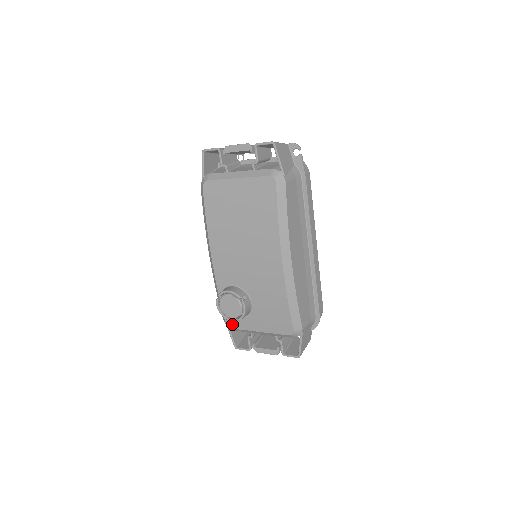
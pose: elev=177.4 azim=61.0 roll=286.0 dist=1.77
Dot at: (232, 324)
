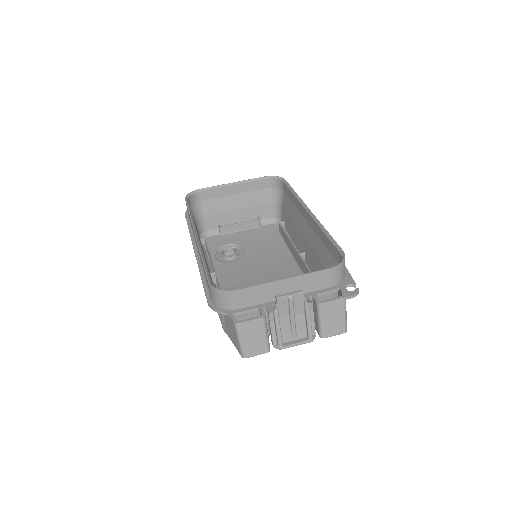
Dot at: (212, 241)
